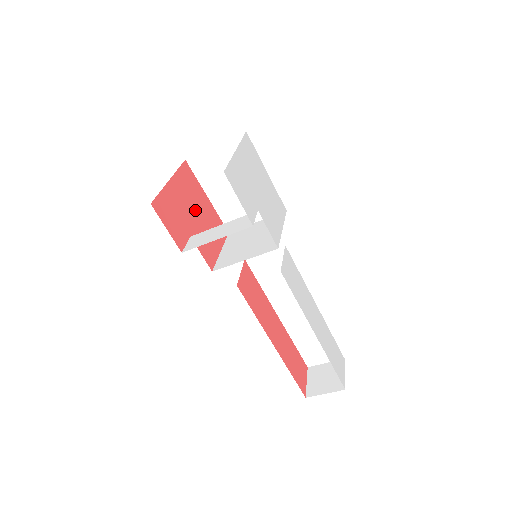
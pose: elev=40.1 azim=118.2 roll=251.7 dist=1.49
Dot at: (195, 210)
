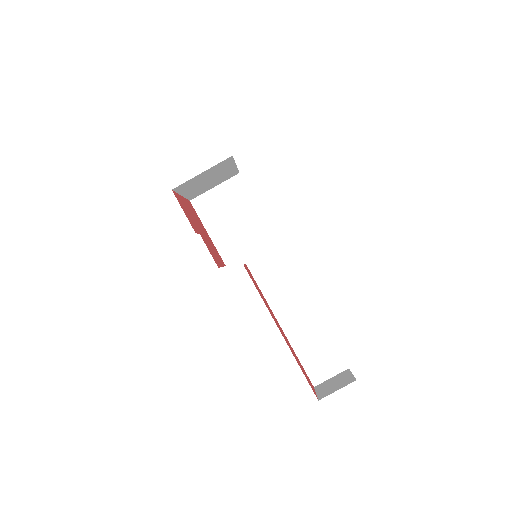
Dot at: (200, 228)
